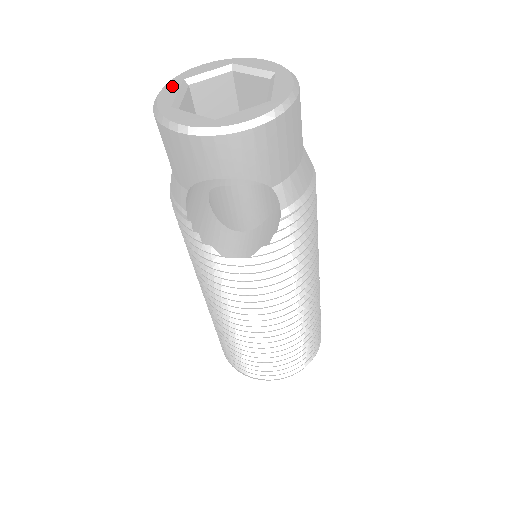
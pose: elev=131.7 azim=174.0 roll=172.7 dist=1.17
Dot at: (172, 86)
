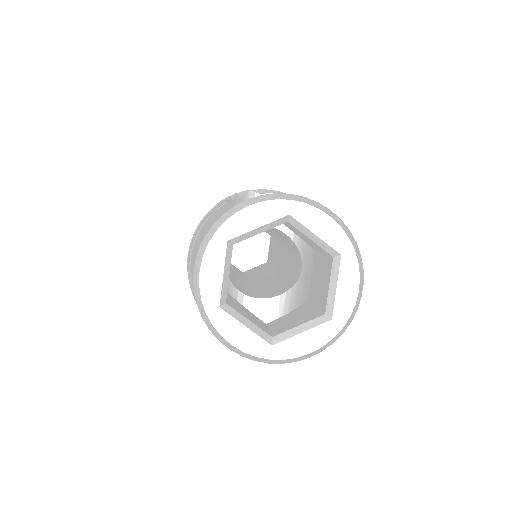
Dot at: (215, 256)
